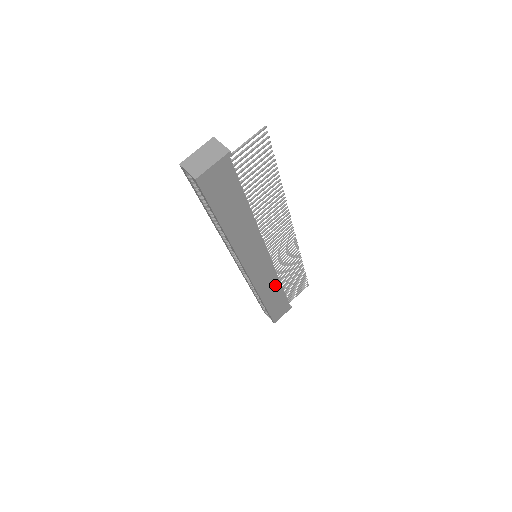
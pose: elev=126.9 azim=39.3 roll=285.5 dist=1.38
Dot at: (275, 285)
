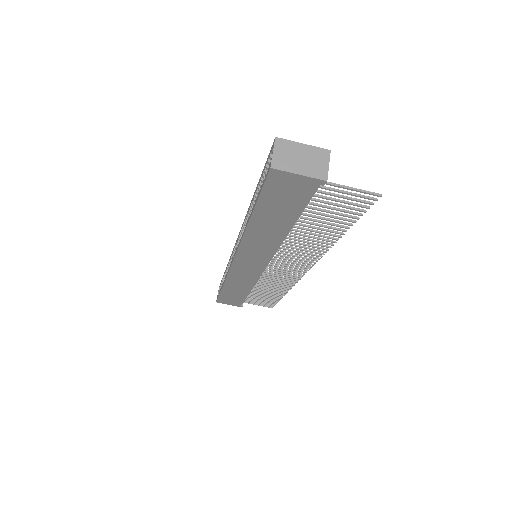
Dot at: (246, 286)
